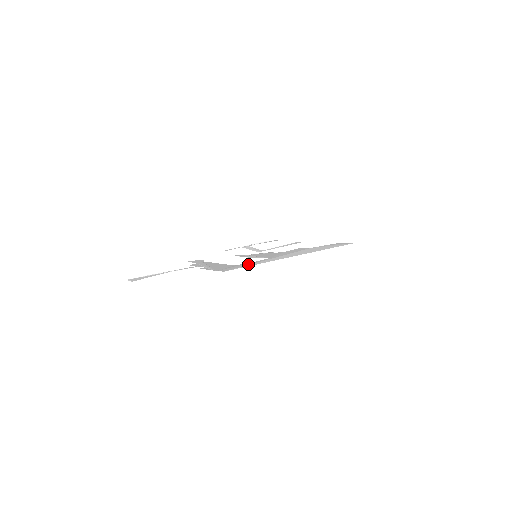
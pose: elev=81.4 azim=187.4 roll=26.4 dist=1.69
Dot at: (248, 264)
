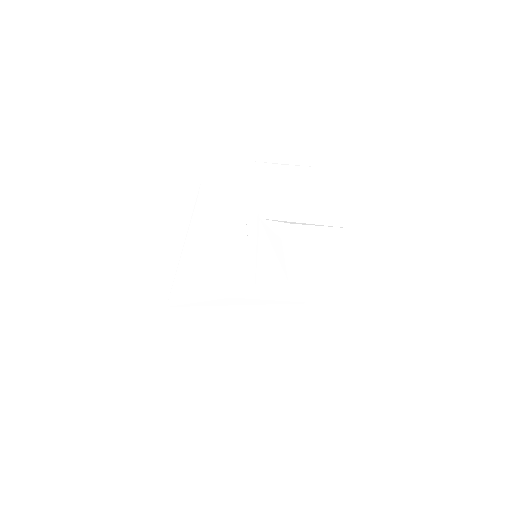
Dot at: (212, 315)
